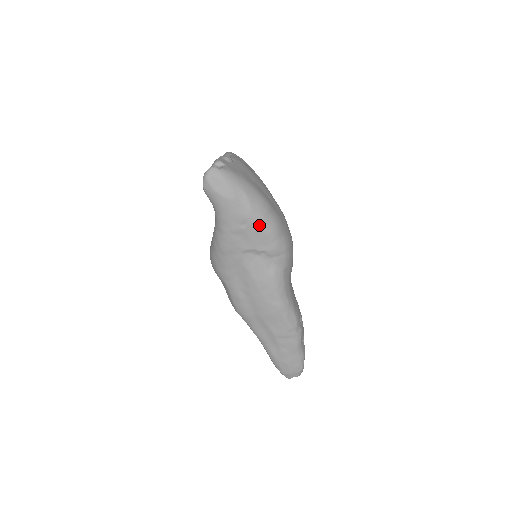
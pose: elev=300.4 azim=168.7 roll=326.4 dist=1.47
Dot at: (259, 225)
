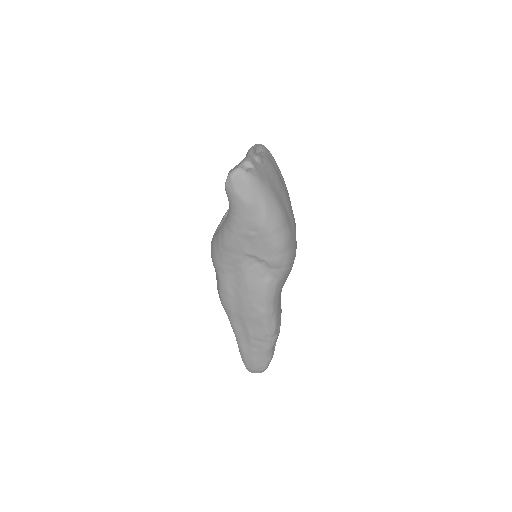
Dot at: (269, 237)
